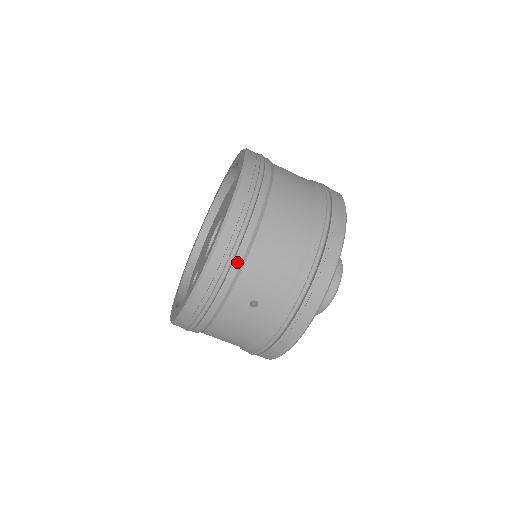
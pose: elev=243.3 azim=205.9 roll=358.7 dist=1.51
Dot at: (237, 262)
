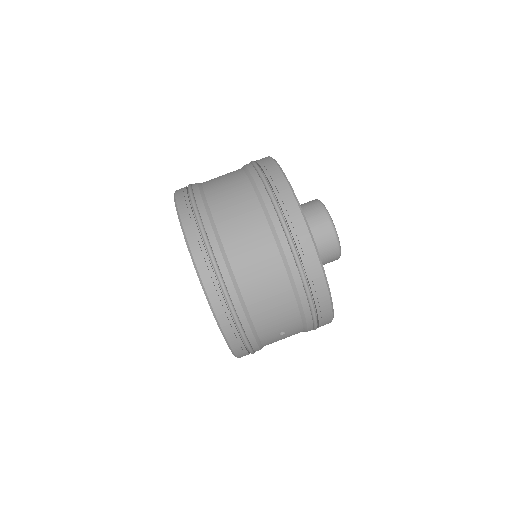
Dot at: (248, 331)
